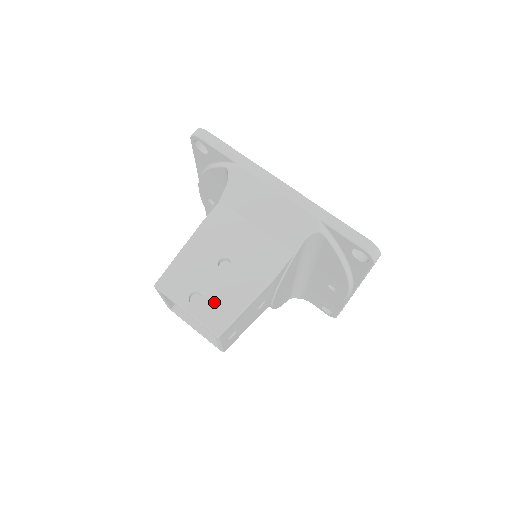
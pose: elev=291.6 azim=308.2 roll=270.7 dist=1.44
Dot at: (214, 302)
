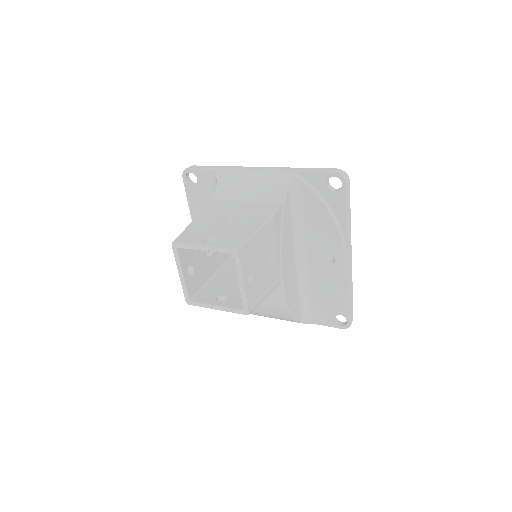
Dot at: (227, 236)
